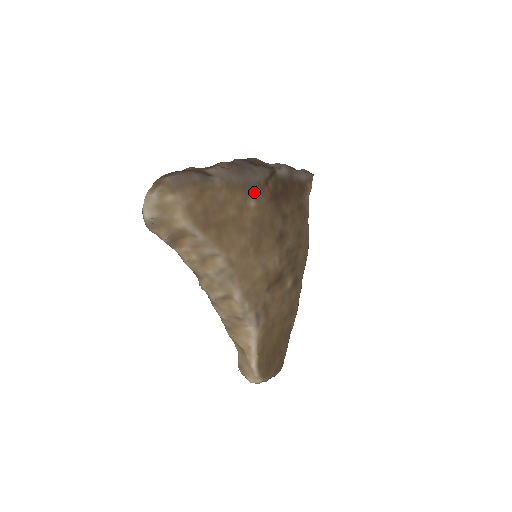
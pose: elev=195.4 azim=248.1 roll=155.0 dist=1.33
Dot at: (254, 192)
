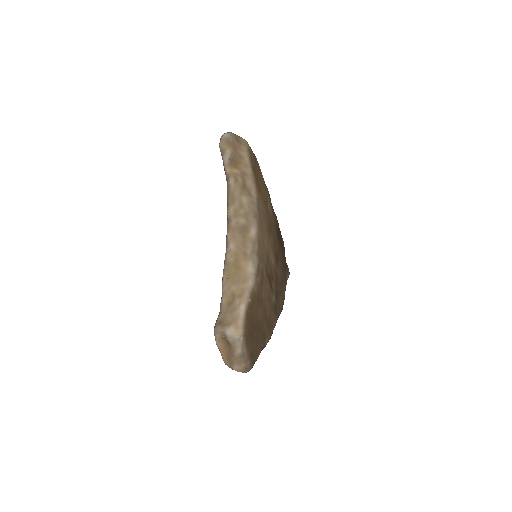
Dot at: (272, 208)
